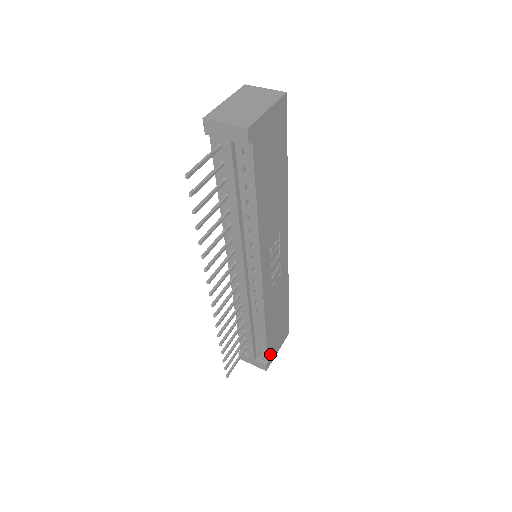
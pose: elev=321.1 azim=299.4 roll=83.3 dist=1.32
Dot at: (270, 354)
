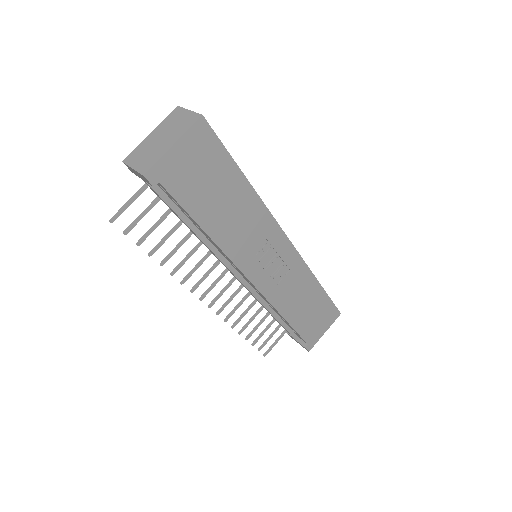
Dot at: (309, 337)
